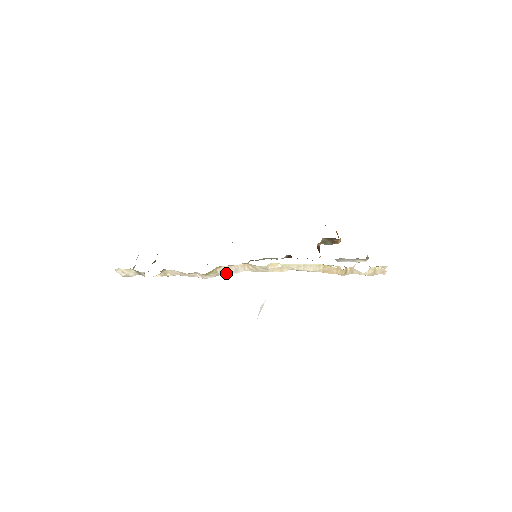
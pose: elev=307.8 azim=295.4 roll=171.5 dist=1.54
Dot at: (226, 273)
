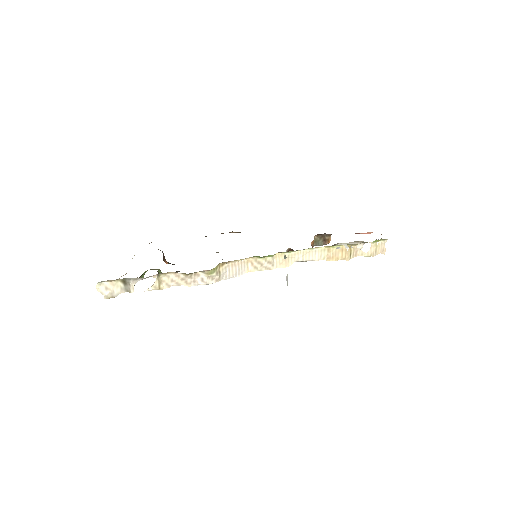
Dot at: (228, 276)
